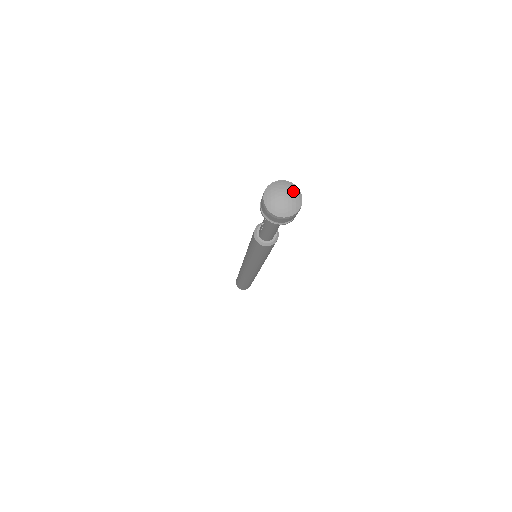
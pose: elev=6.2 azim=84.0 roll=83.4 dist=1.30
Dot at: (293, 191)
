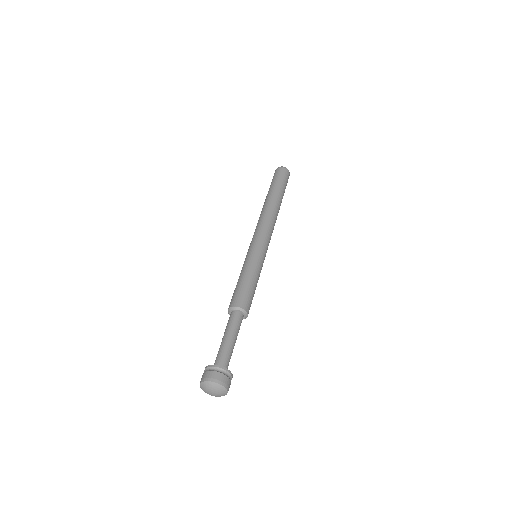
Dot at: (219, 391)
